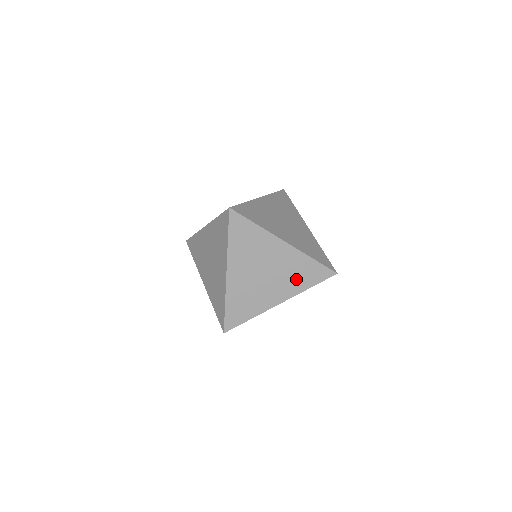
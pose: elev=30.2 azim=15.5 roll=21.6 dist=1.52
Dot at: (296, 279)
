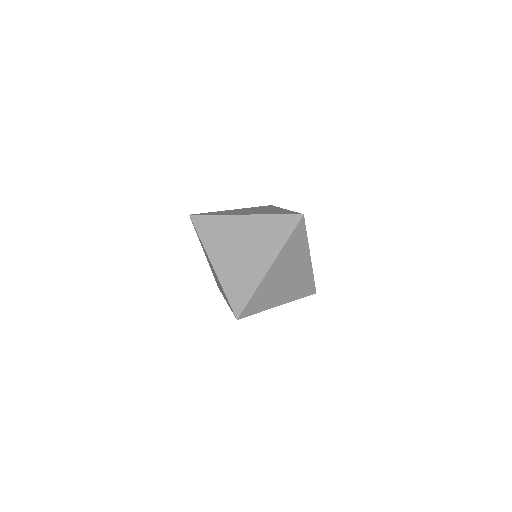
Dot at: (271, 239)
